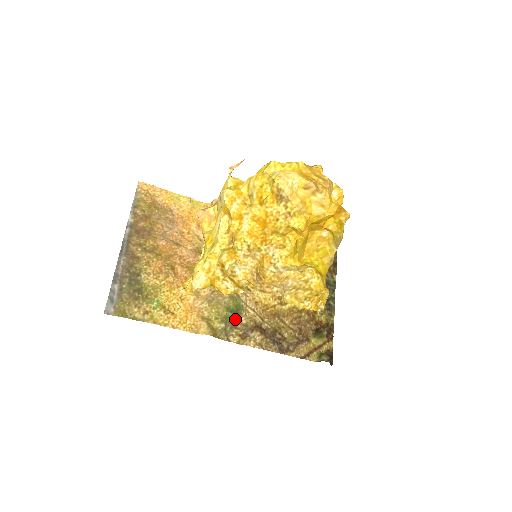
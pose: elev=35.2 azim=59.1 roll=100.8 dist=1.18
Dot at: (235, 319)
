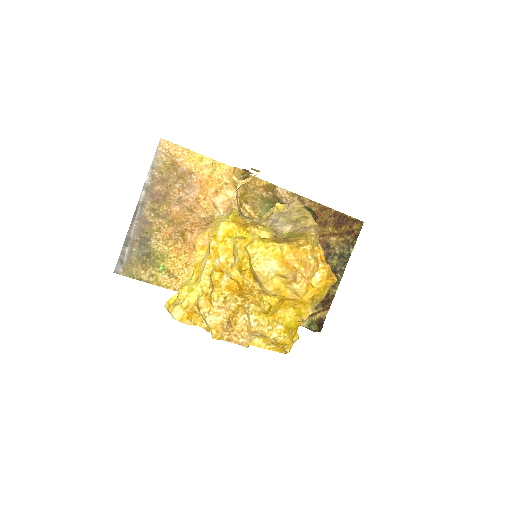
Dot at: occluded
